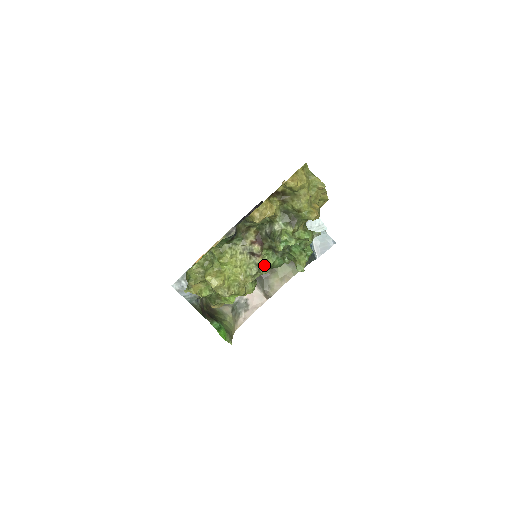
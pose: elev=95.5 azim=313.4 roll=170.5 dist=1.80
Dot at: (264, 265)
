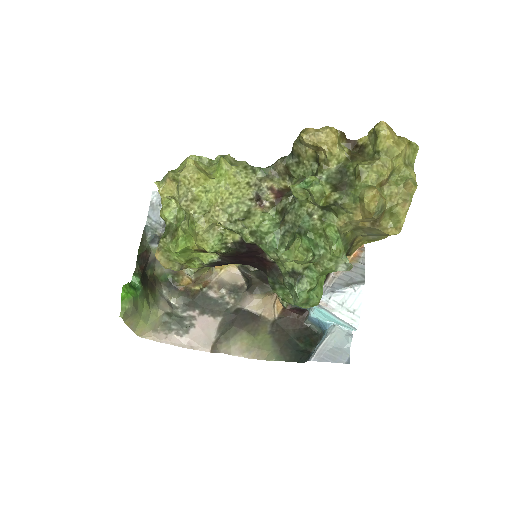
Dot at: (255, 218)
